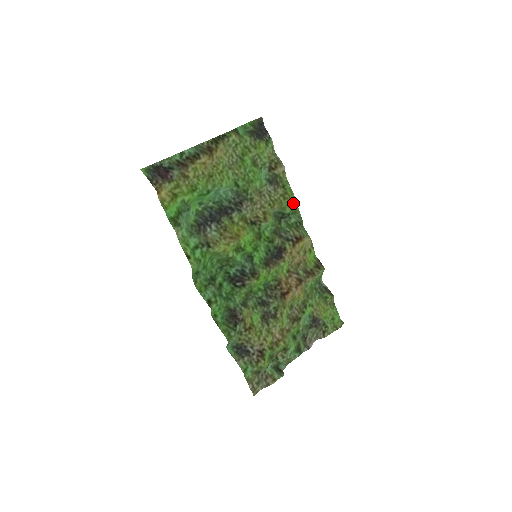
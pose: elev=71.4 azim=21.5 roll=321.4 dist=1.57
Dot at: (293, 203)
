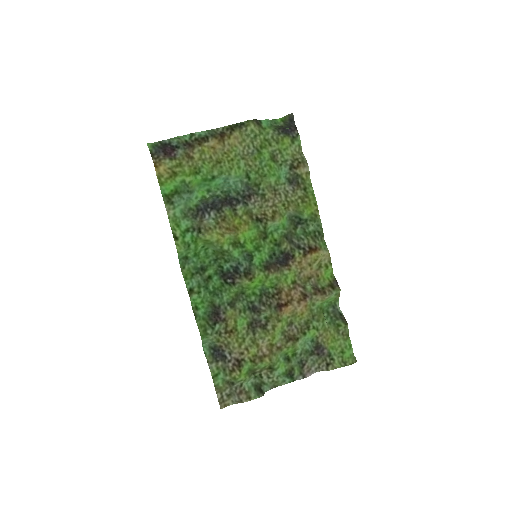
Dot at: (313, 209)
